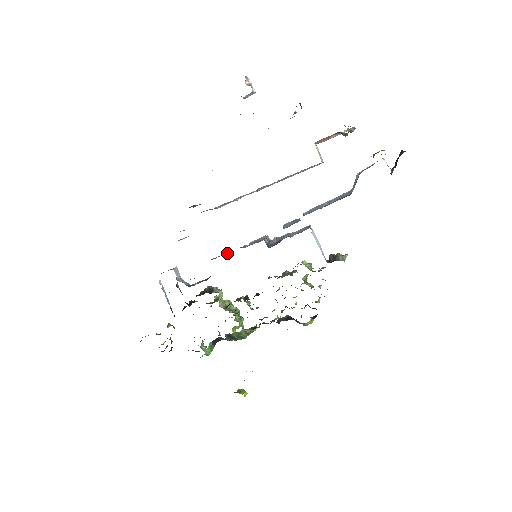
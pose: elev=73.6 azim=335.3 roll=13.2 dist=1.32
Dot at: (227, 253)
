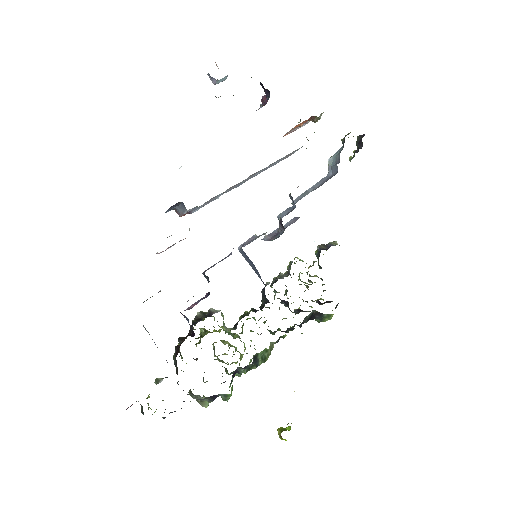
Dot at: (223, 259)
